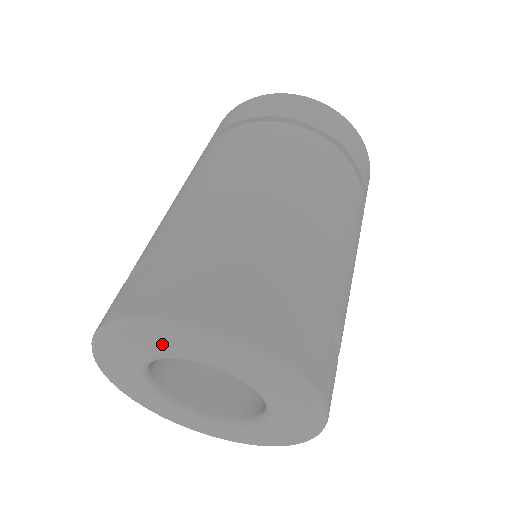
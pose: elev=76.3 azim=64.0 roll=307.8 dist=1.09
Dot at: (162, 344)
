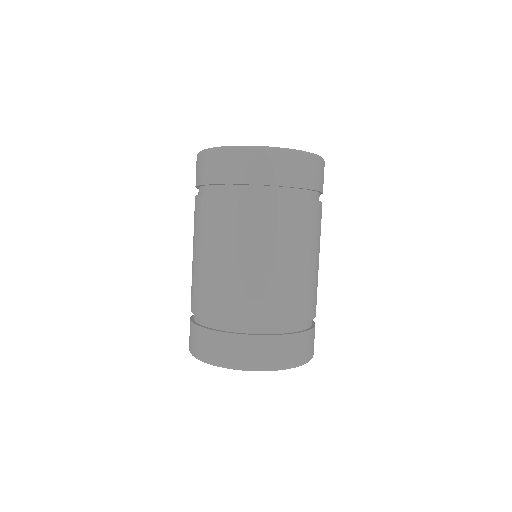
Dot at: occluded
